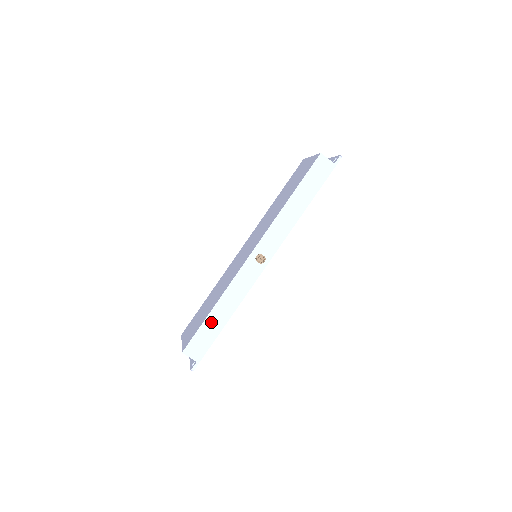
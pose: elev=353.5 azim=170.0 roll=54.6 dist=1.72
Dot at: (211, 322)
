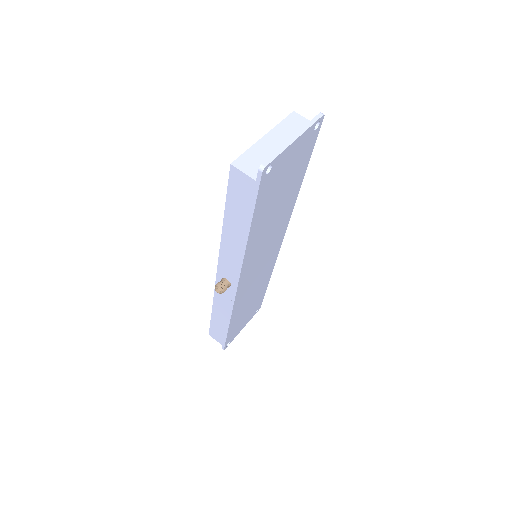
Dot at: (216, 322)
